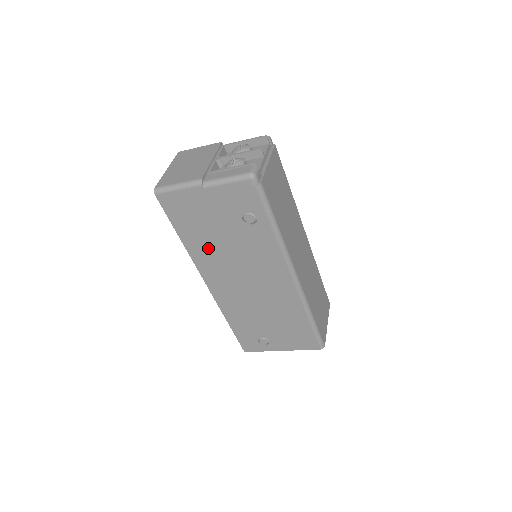
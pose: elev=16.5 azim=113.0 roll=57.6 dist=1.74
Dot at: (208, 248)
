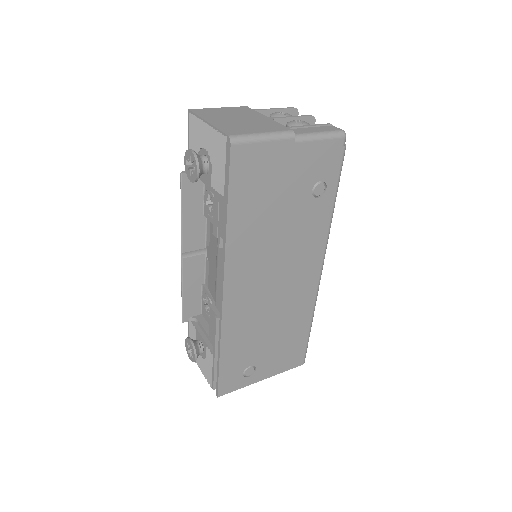
Dot at: (255, 233)
